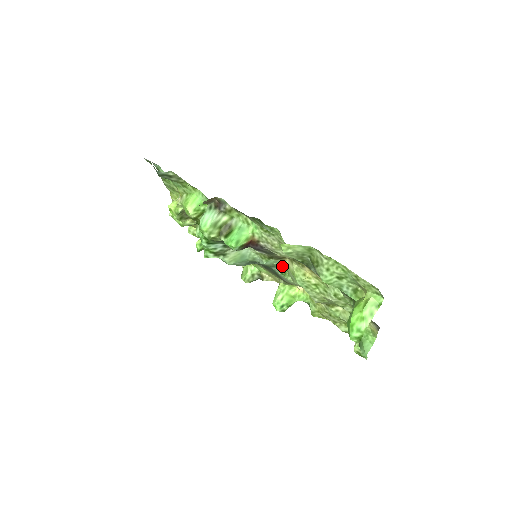
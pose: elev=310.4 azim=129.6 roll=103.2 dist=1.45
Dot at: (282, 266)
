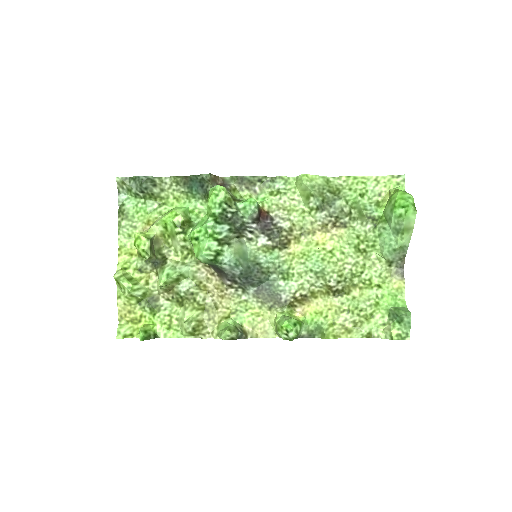
Dot at: (285, 263)
